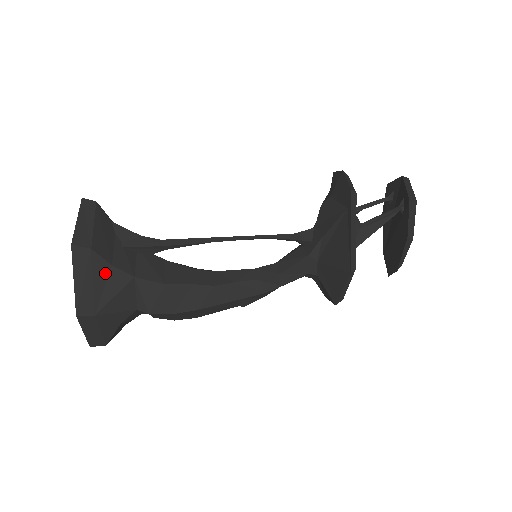
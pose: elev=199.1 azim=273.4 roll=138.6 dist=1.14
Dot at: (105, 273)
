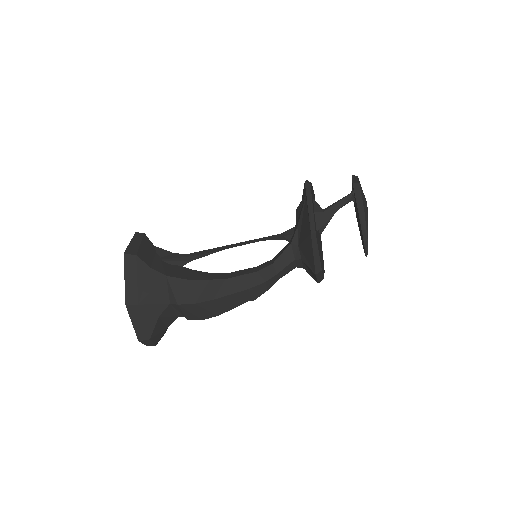
Dot at: (146, 273)
